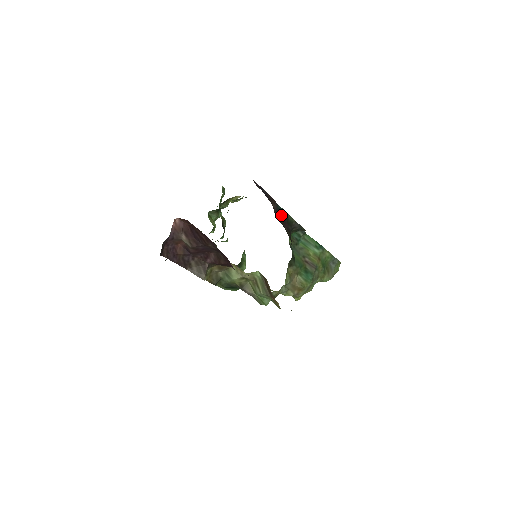
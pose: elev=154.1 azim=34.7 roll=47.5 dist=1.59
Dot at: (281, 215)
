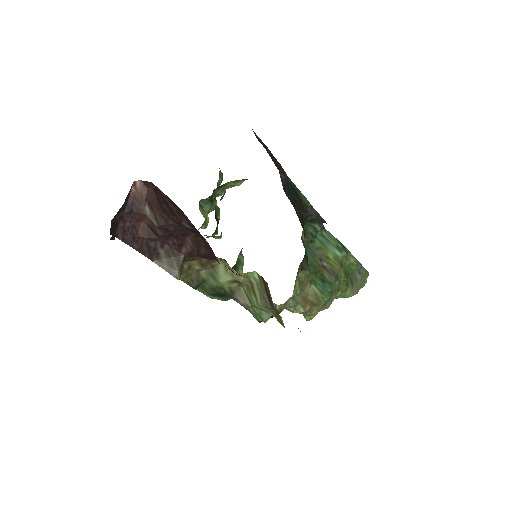
Dot at: (292, 193)
